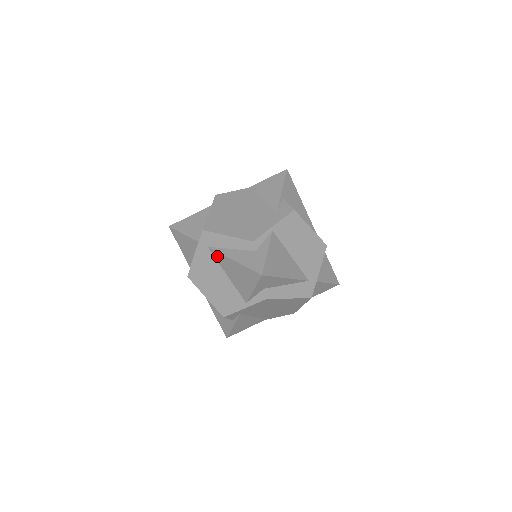
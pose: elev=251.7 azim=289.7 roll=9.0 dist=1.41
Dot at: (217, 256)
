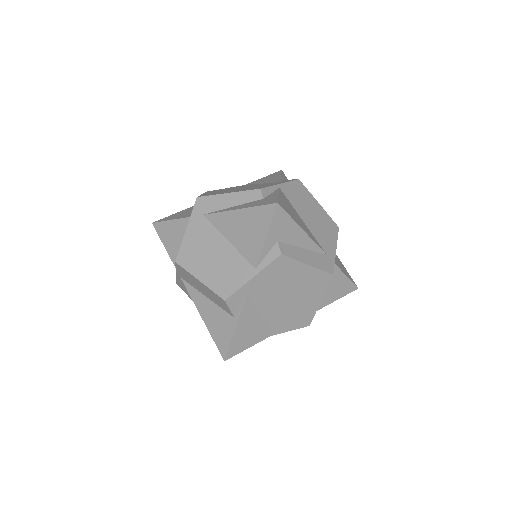
Dot at: (215, 220)
